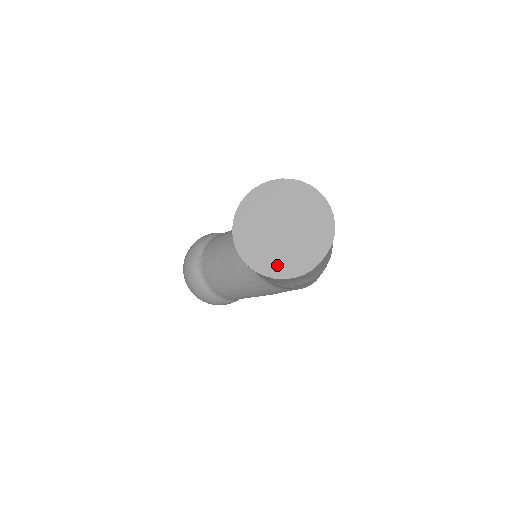
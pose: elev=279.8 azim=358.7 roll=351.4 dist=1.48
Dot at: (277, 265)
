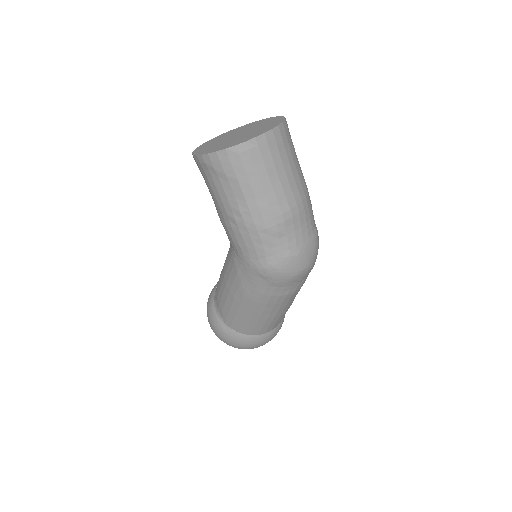
Dot at: (208, 149)
